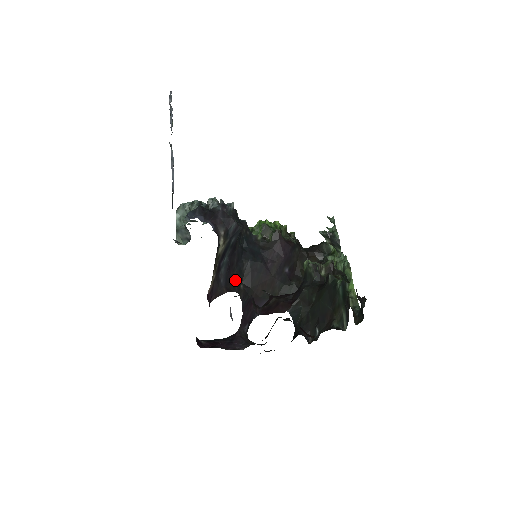
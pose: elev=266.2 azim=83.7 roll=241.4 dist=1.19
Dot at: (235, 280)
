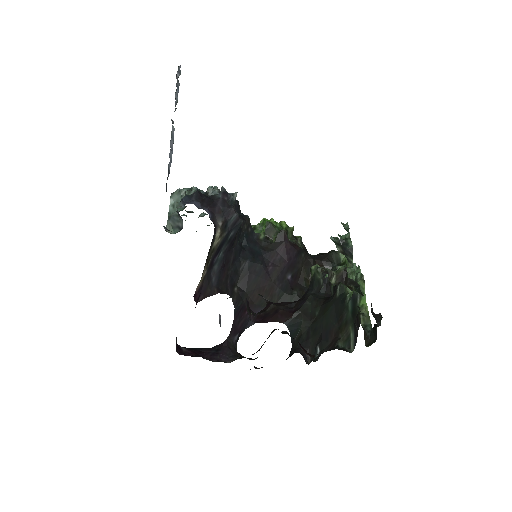
Dot at: (229, 281)
